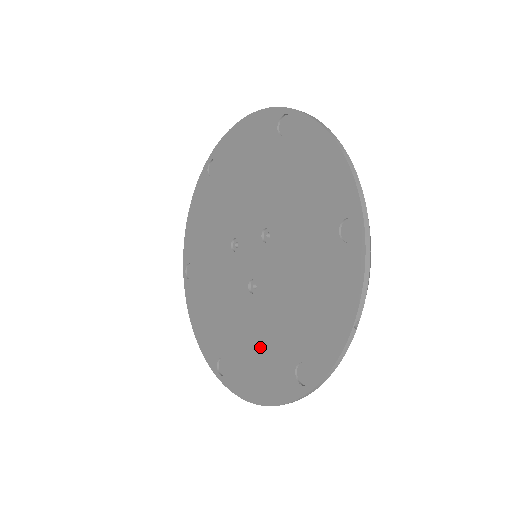
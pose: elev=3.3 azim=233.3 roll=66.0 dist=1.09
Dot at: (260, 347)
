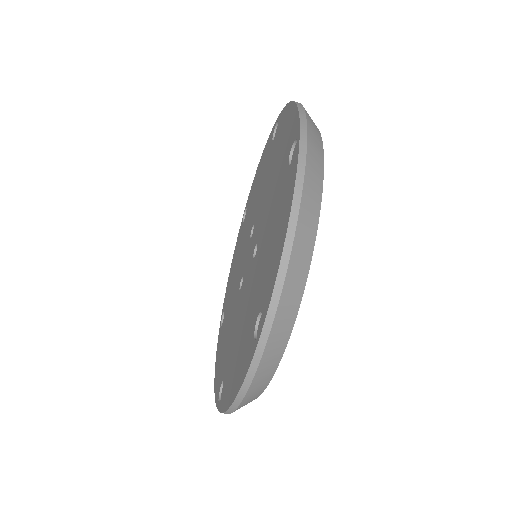
Dot at: (271, 232)
